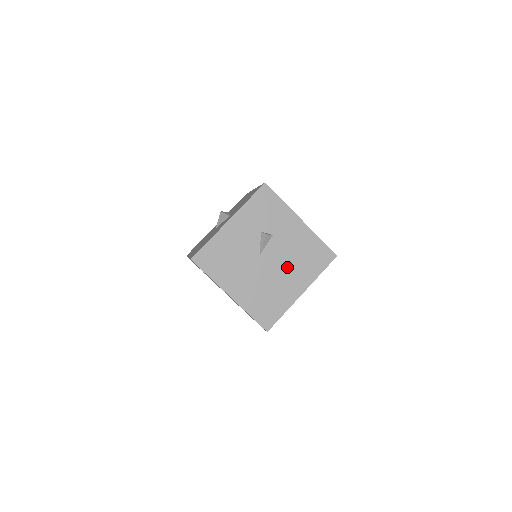
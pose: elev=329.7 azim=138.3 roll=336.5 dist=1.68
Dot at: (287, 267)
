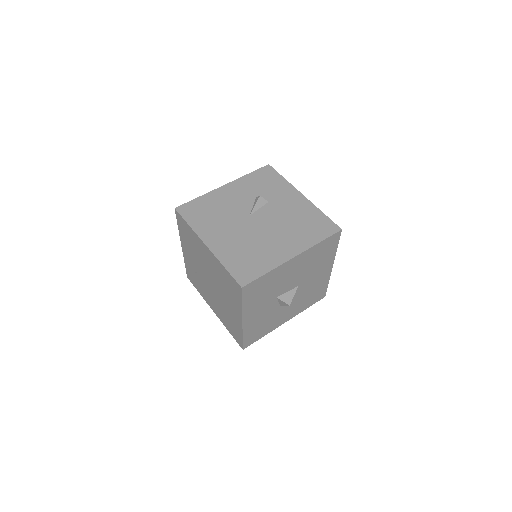
Dot at: (279, 230)
